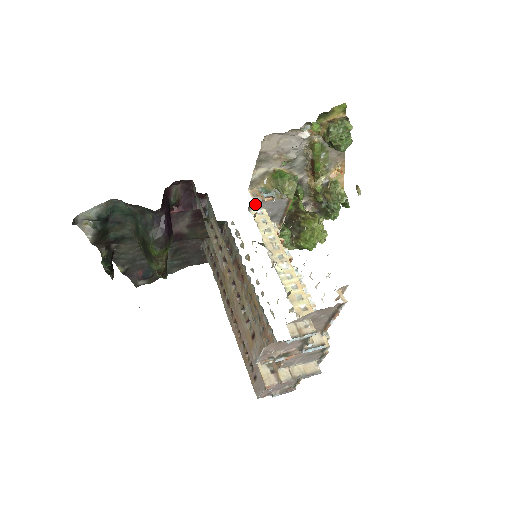
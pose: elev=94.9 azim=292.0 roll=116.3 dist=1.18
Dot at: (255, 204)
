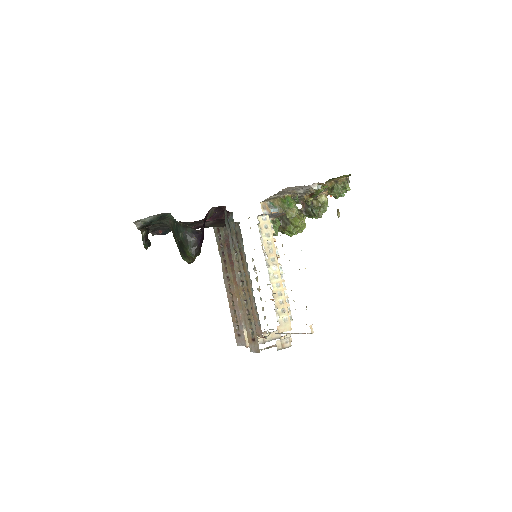
Dot at: (263, 214)
